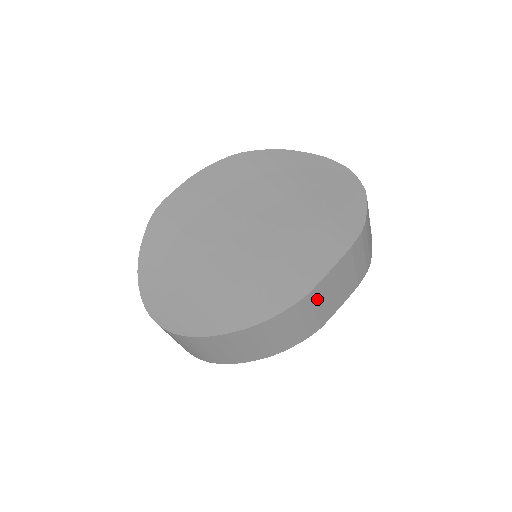
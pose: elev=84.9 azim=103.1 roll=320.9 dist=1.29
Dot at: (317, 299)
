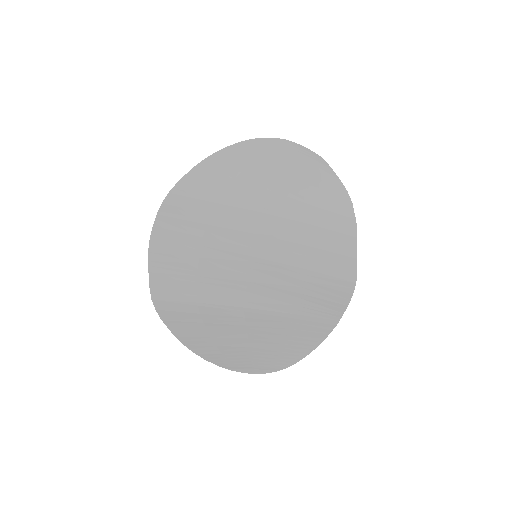
Dot at: occluded
